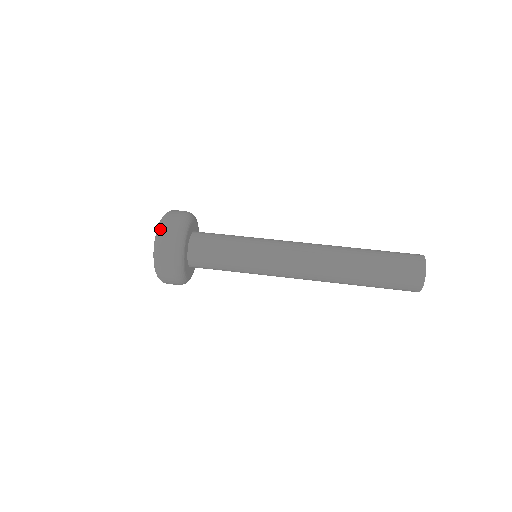
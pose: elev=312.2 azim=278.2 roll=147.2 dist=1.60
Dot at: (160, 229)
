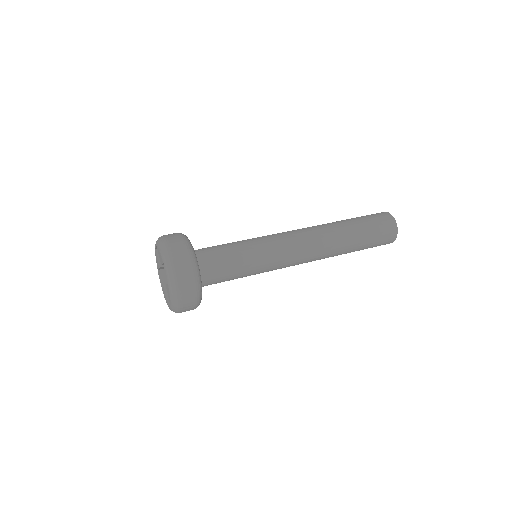
Dot at: (170, 259)
